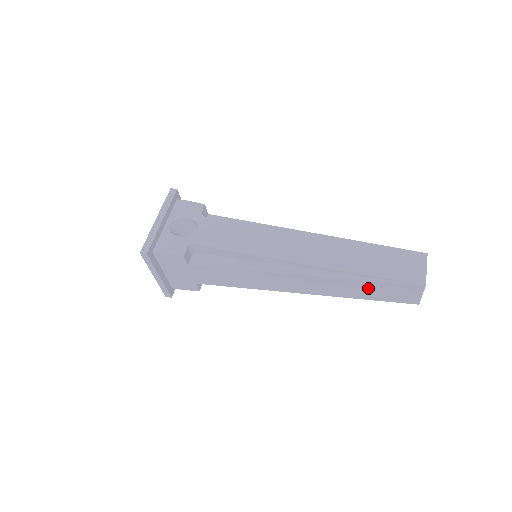
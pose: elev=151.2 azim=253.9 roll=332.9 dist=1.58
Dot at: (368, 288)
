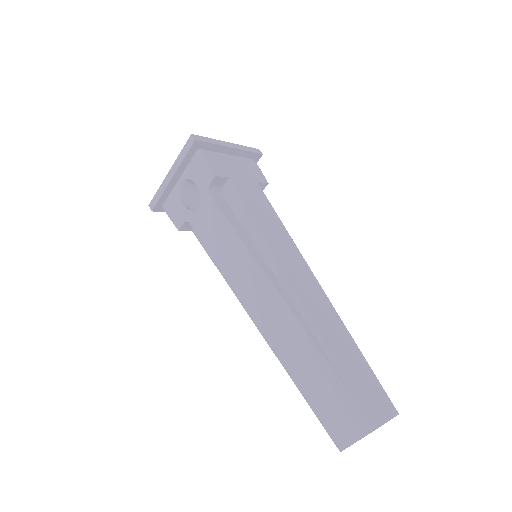
Dot at: occluded
